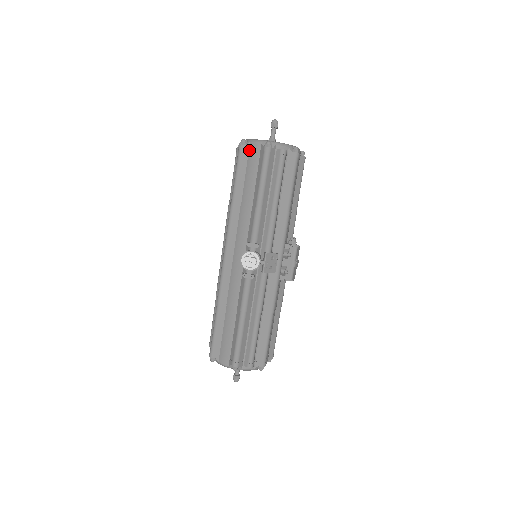
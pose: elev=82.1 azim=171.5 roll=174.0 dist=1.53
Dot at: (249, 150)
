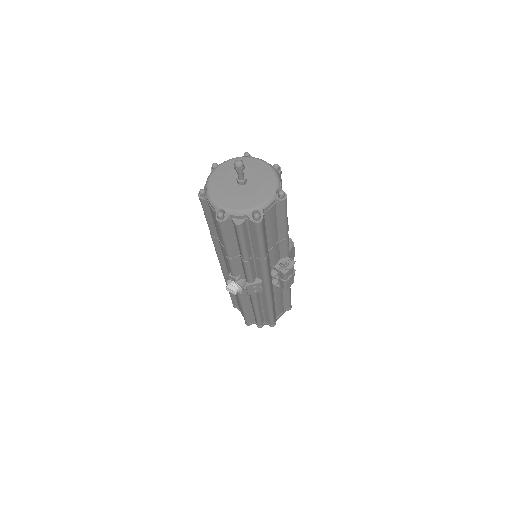
Dot at: (208, 204)
